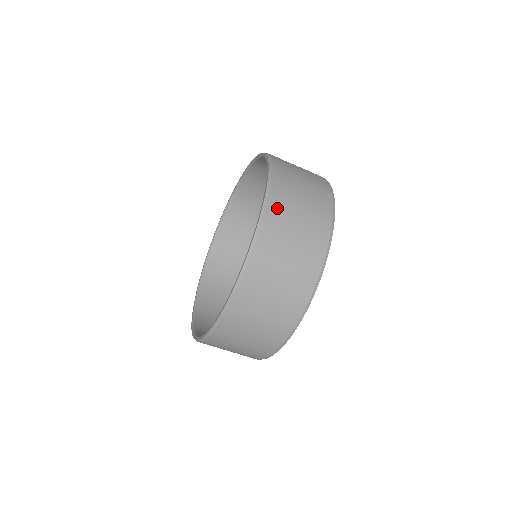
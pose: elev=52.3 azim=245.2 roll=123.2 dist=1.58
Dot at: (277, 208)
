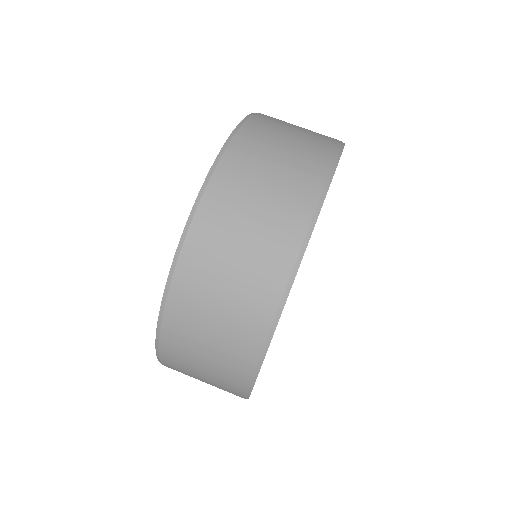
Dot at: occluded
